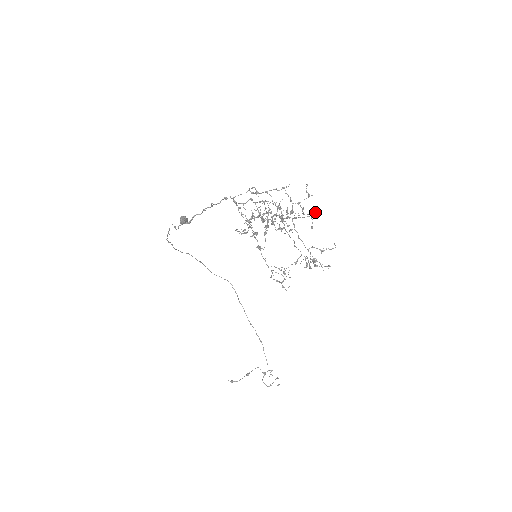
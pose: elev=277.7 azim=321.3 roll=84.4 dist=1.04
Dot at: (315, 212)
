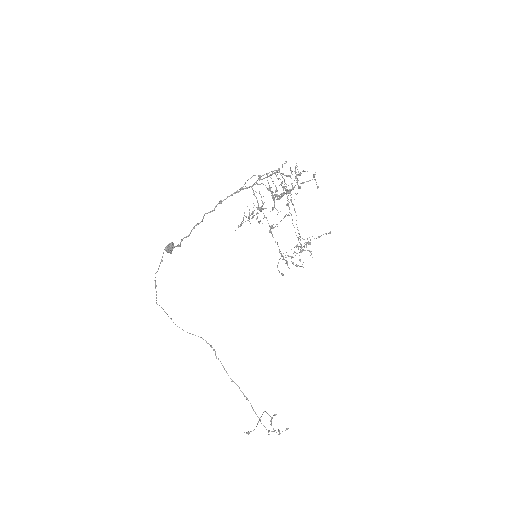
Dot at: (314, 177)
